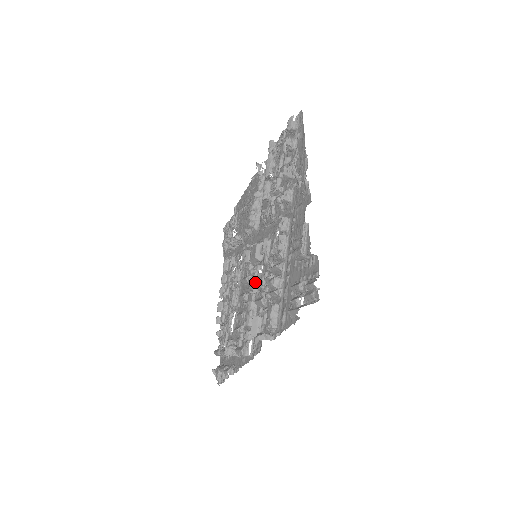
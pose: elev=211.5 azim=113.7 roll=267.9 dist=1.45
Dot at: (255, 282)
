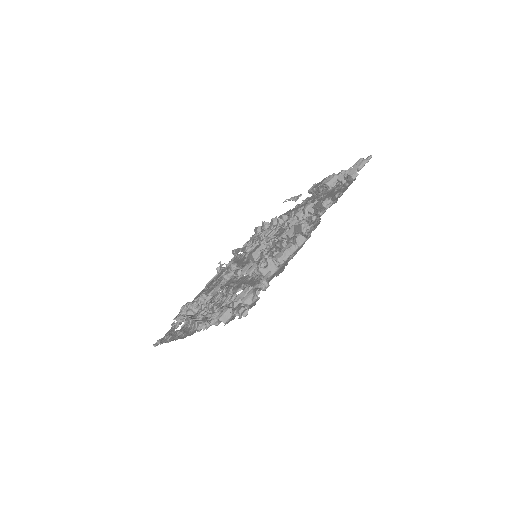
Dot at: occluded
